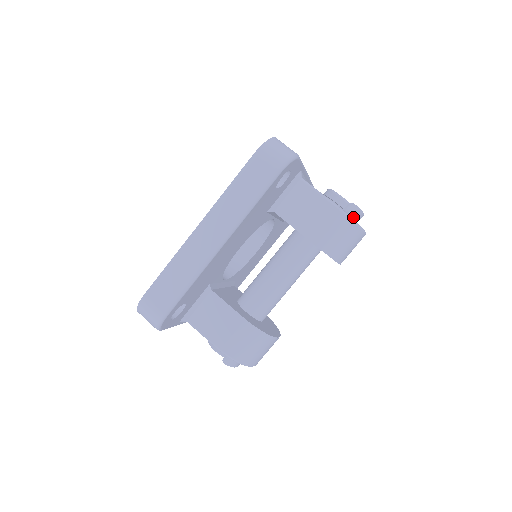
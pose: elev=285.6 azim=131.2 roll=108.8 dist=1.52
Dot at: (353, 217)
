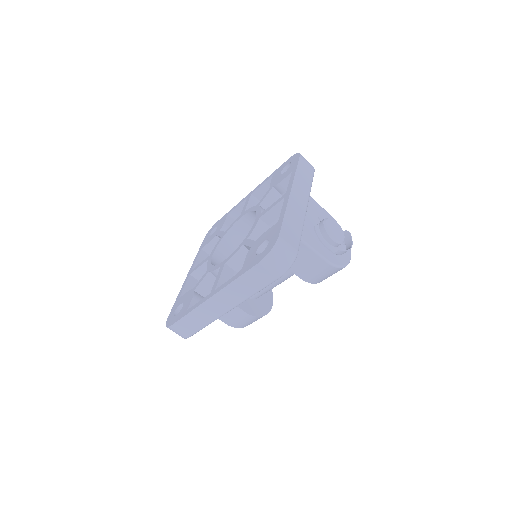
Dot at: (341, 254)
